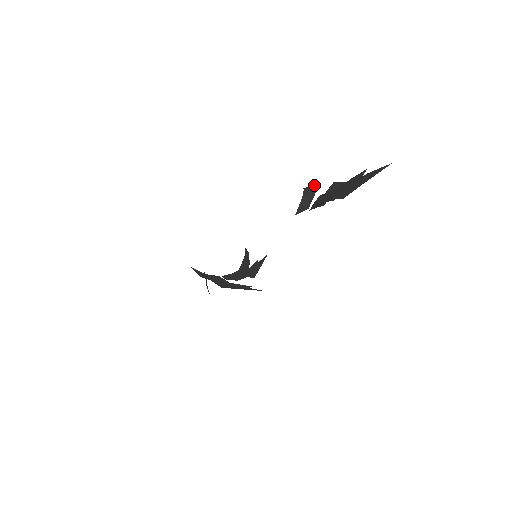
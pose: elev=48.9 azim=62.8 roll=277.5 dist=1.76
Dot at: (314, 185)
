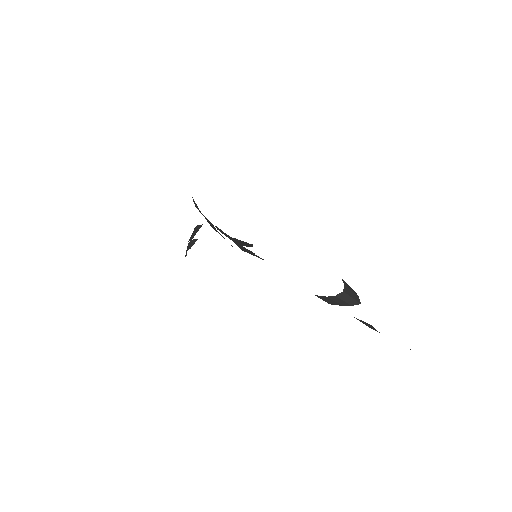
Dot at: (355, 299)
